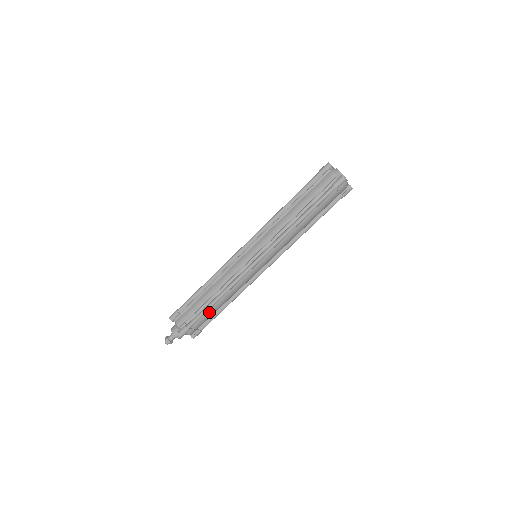
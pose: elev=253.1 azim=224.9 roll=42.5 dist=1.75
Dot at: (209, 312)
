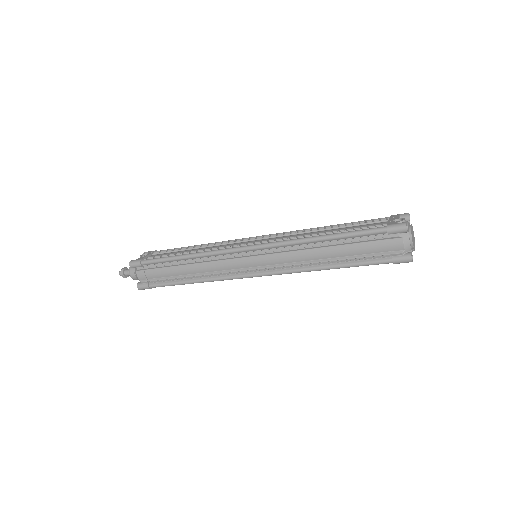
Dot at: occluded
